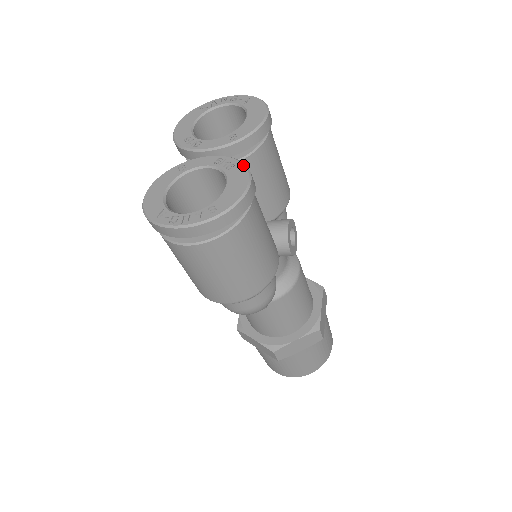
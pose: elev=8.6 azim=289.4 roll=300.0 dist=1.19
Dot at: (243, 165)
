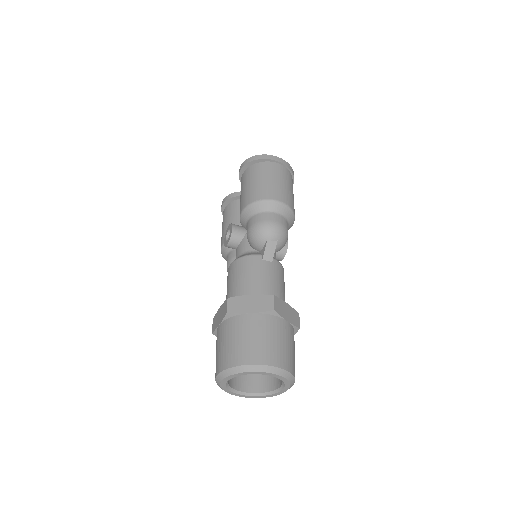
Dot at: occluded
